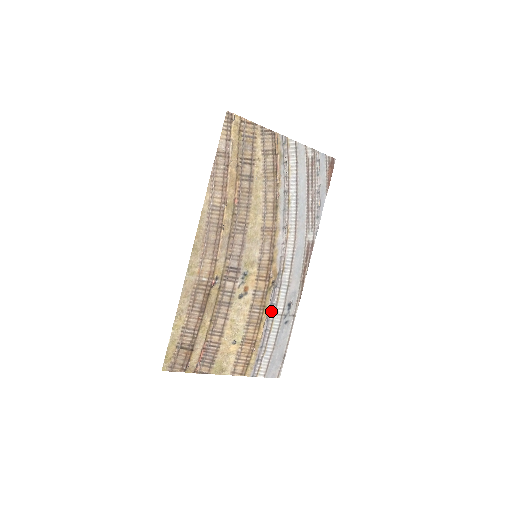
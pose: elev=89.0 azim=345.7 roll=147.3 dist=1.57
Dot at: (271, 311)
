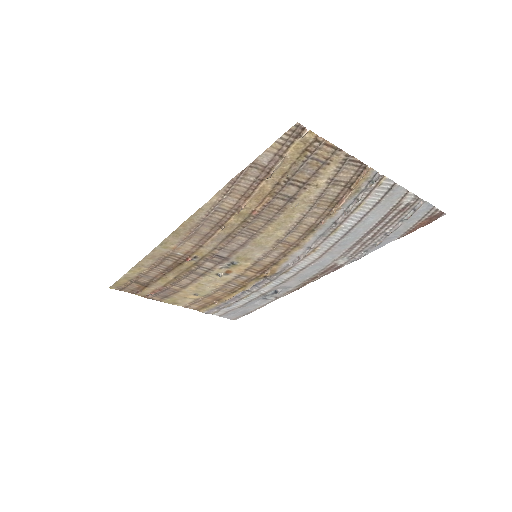
Dot at: (251, 289)
